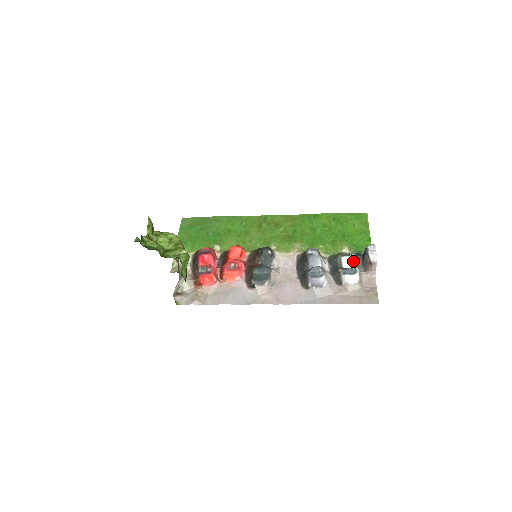
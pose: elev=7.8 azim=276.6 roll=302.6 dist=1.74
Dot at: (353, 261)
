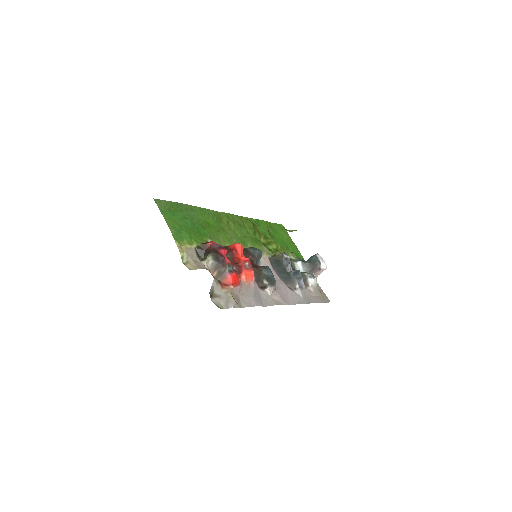
Dot at: (301, 266)
